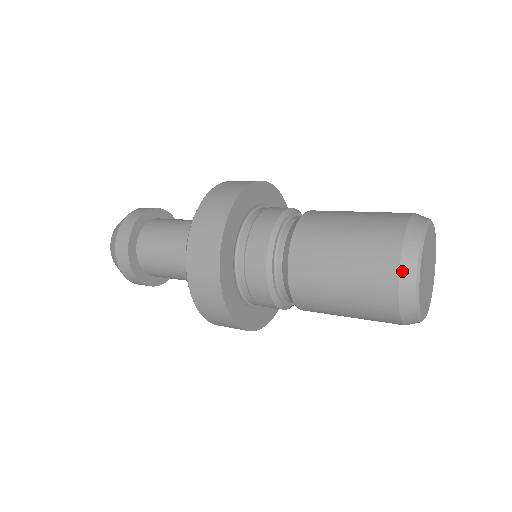
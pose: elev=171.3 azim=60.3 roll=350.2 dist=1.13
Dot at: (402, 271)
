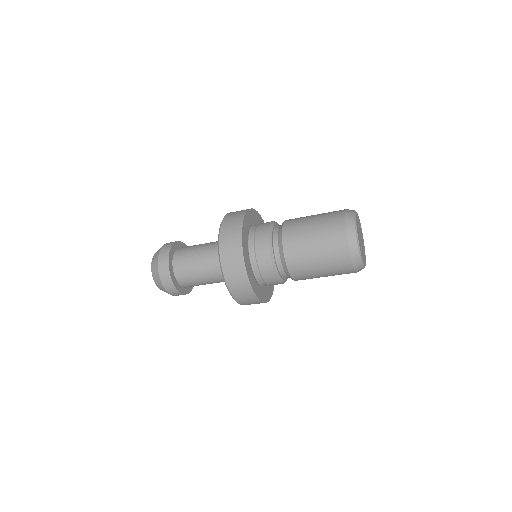
Dot at: (347, 215)
